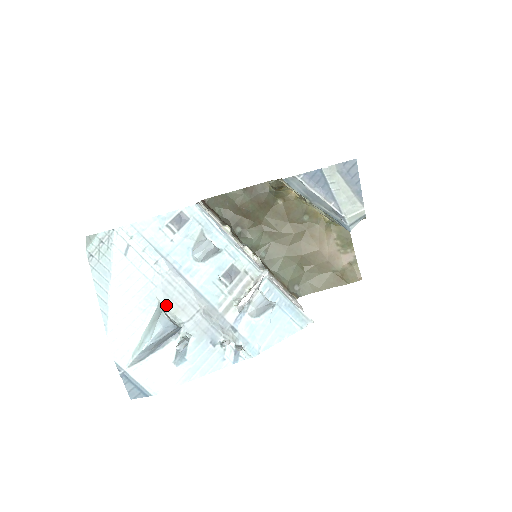
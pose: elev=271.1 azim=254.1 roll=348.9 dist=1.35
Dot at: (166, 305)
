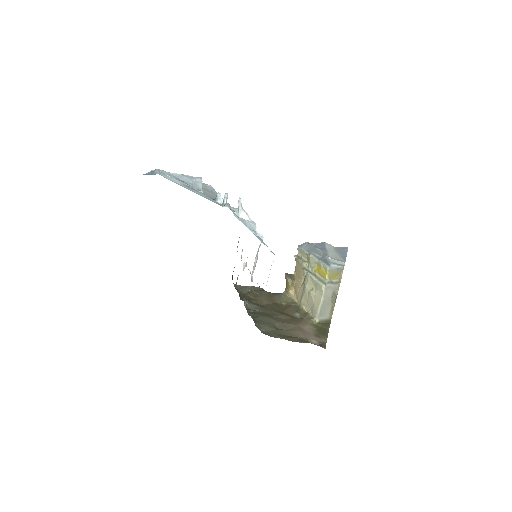
Dot at: (202, 188)
